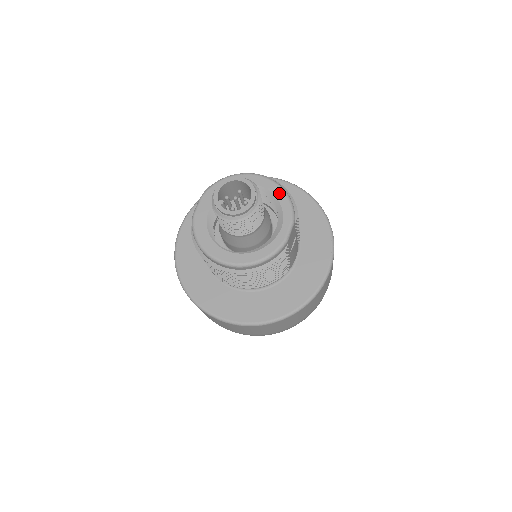
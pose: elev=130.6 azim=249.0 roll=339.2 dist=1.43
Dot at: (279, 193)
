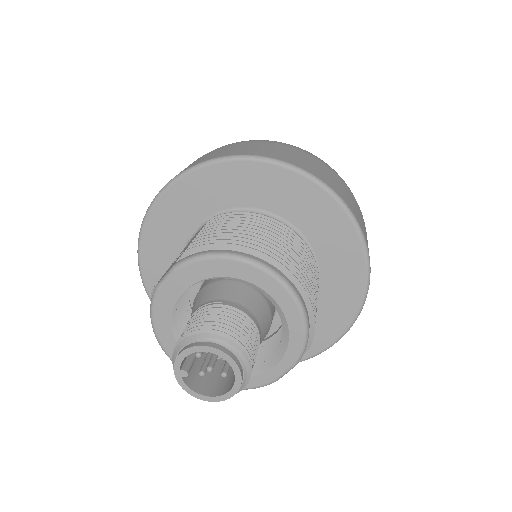
Dot at: (295, 321)
